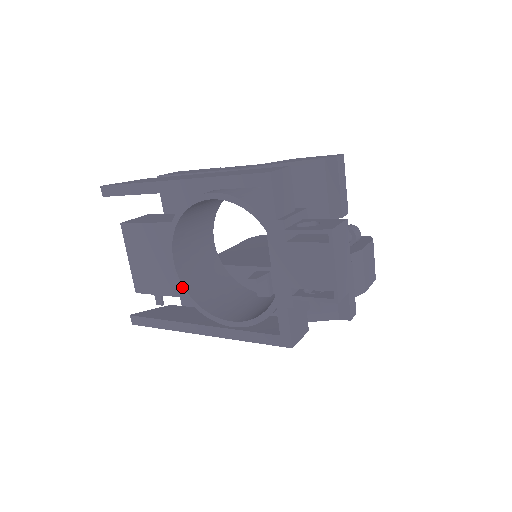
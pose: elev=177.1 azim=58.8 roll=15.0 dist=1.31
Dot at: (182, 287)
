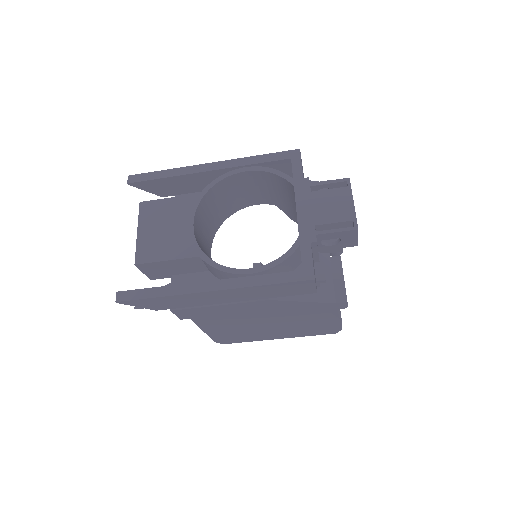
Dot at: (197, 247)
